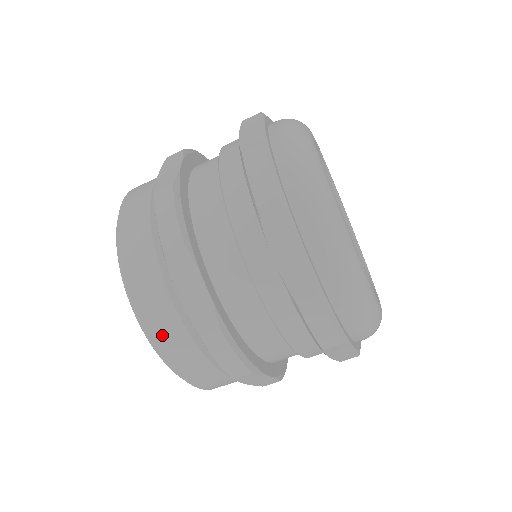
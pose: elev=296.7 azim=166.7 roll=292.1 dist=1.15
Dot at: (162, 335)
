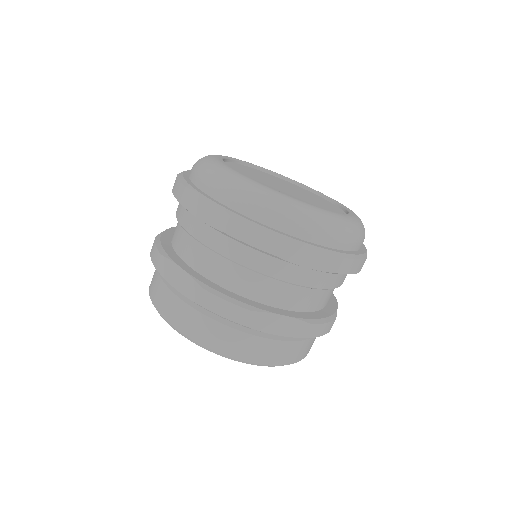
Dot at: (280, 357)
